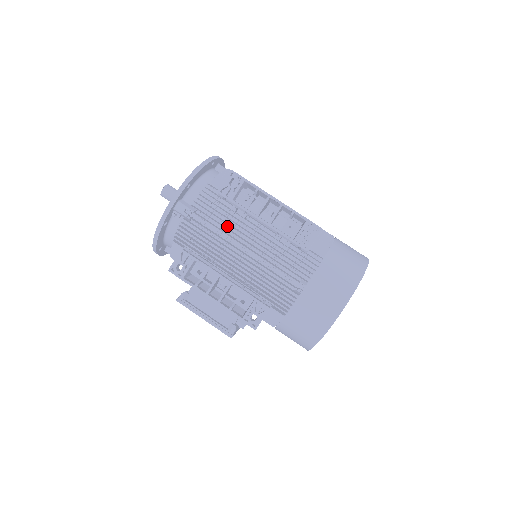
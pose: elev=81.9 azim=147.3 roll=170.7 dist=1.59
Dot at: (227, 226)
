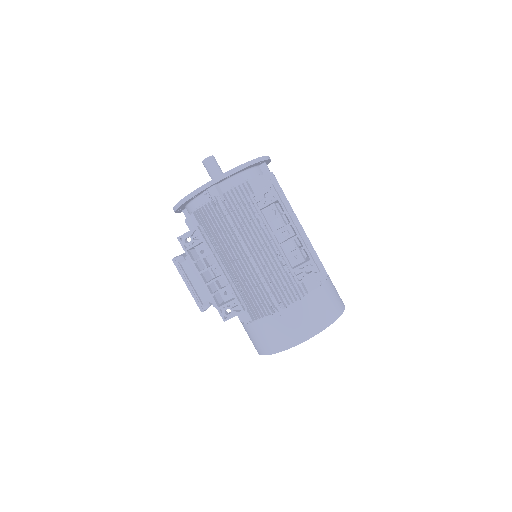
Dot at: (244, 226)
